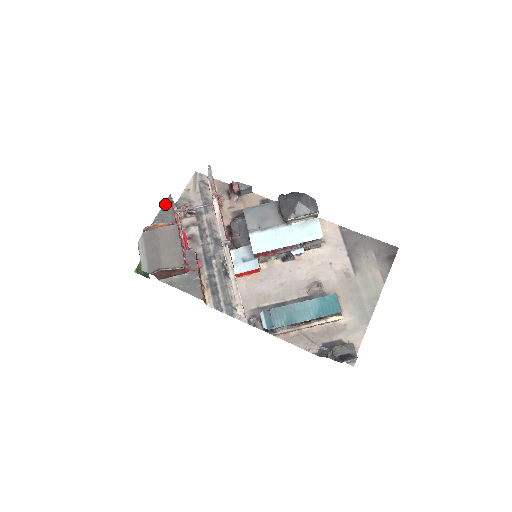
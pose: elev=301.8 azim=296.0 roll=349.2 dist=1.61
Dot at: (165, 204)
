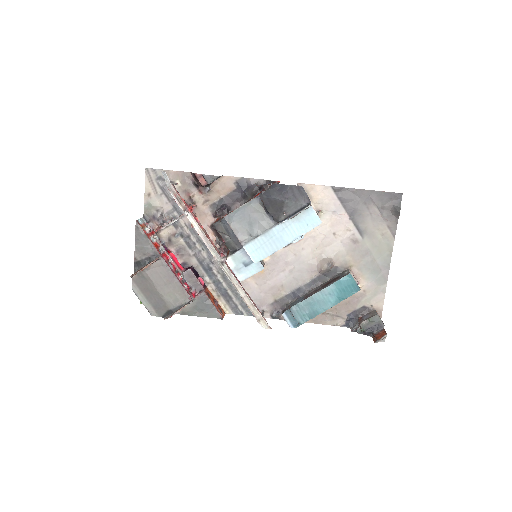
Dot at: (136, 234)
